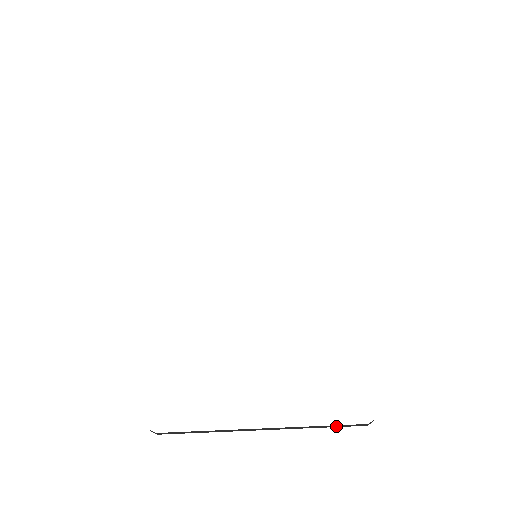
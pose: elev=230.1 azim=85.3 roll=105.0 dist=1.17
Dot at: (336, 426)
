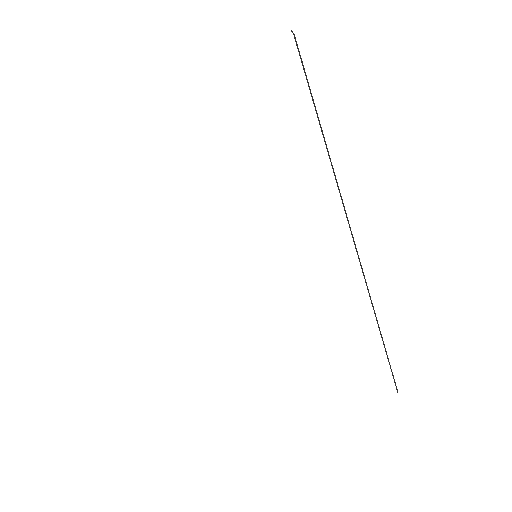
Dot at: occluded
